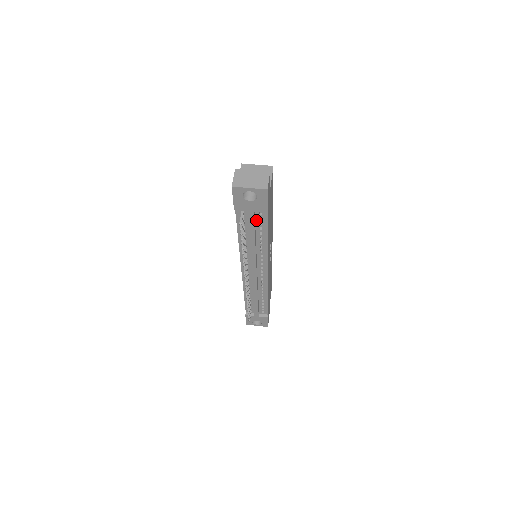
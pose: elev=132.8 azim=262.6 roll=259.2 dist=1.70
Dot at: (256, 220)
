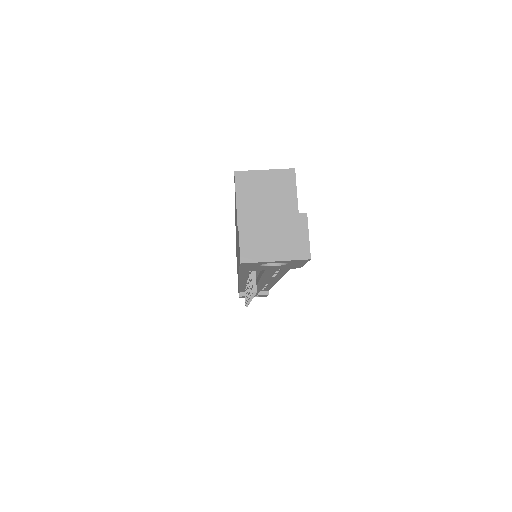
Dot at: occluded
